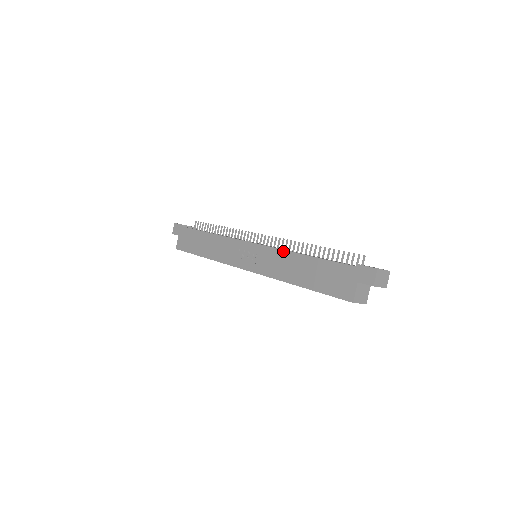
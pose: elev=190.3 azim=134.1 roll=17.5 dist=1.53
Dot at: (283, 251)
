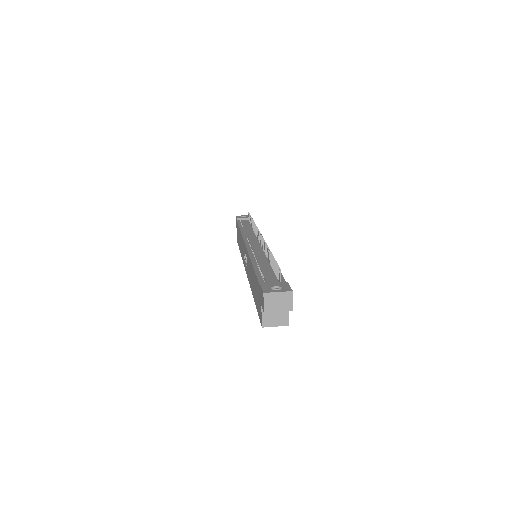
Dot at: (249, 257)
